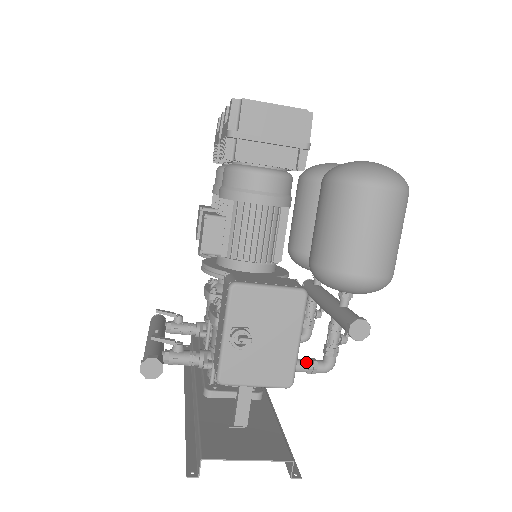
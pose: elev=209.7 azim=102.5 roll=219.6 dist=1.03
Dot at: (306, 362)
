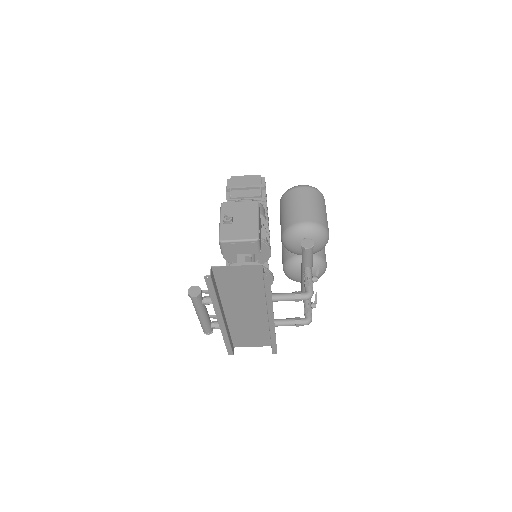
Dot at: (293, 292)
